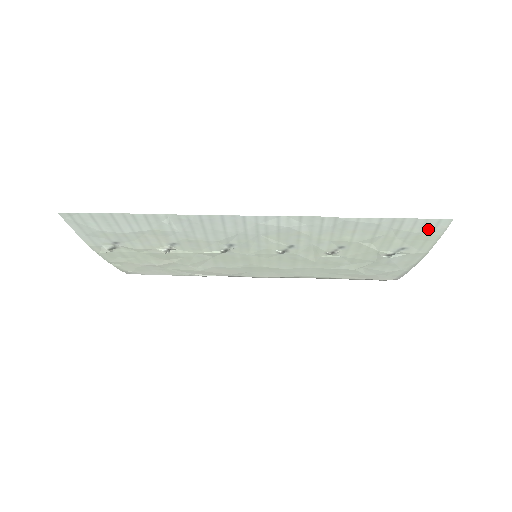
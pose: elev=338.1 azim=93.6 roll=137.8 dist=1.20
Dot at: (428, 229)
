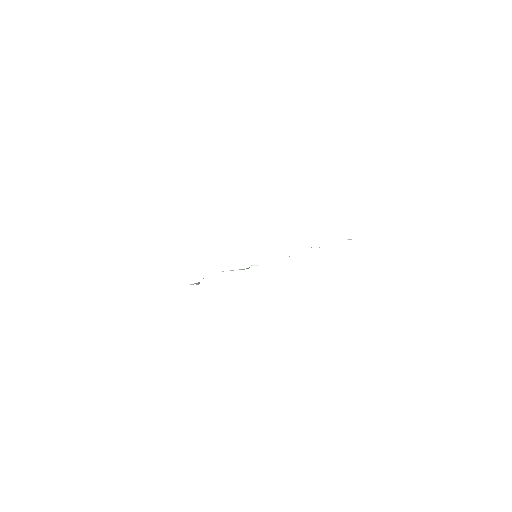
Dot at: occluded
